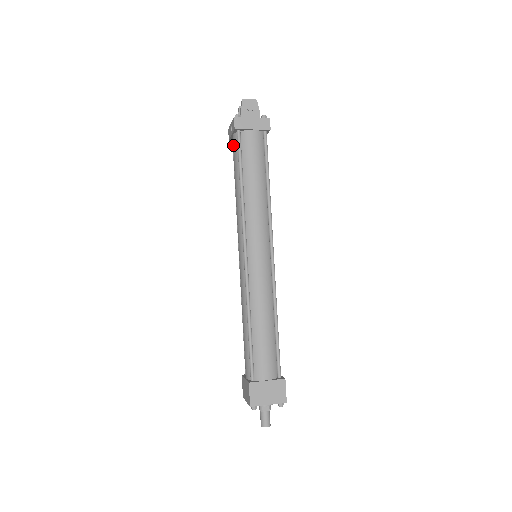
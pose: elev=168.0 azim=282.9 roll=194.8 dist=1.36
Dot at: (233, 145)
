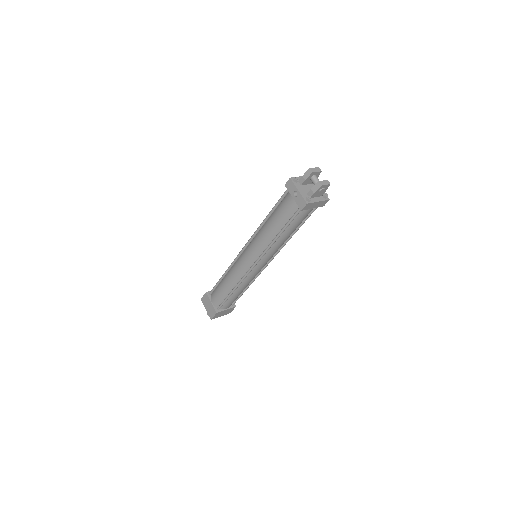
Dot at: (289, 204)
